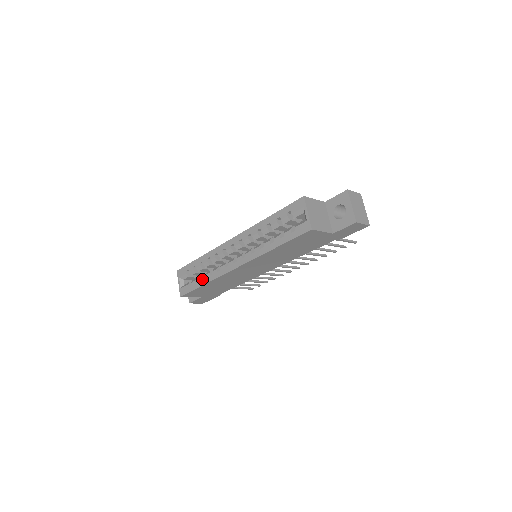
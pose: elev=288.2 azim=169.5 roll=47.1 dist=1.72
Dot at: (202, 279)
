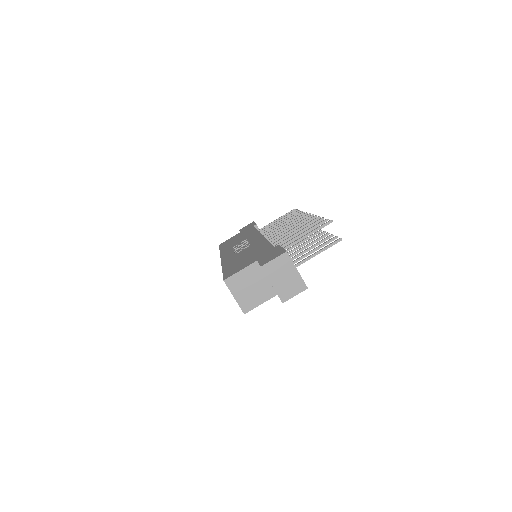
Dot at: occluded
